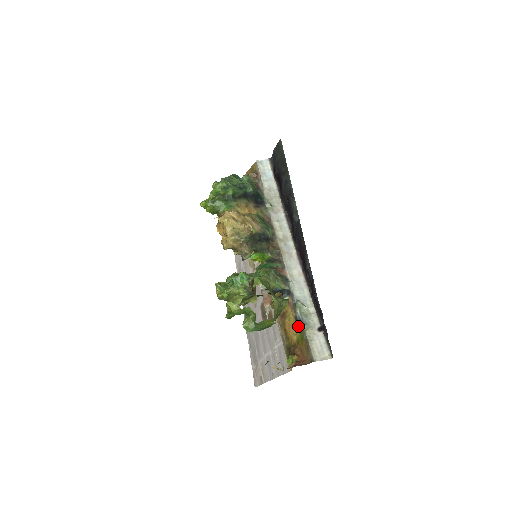
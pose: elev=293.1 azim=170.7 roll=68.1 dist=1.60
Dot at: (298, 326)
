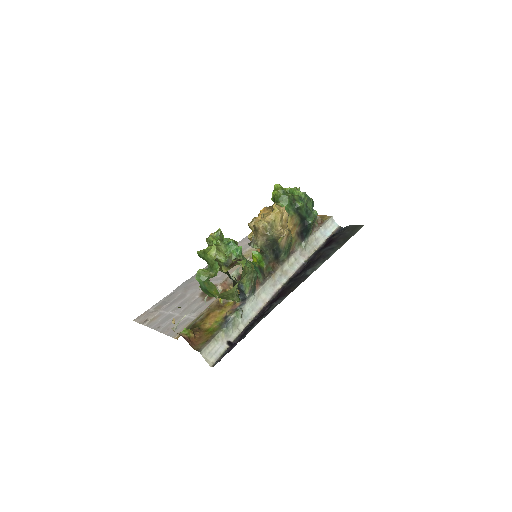
Dot at: (220, 323)
